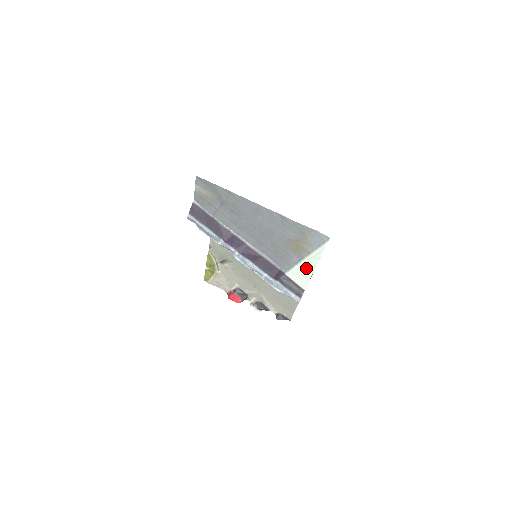
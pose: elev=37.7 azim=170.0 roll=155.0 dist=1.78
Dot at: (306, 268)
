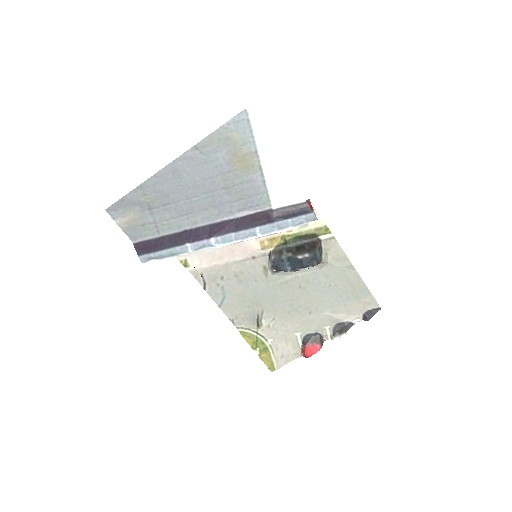
Dot at: (276, 174)
